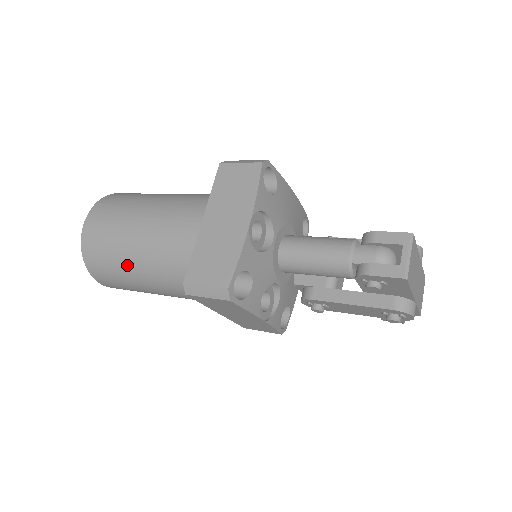
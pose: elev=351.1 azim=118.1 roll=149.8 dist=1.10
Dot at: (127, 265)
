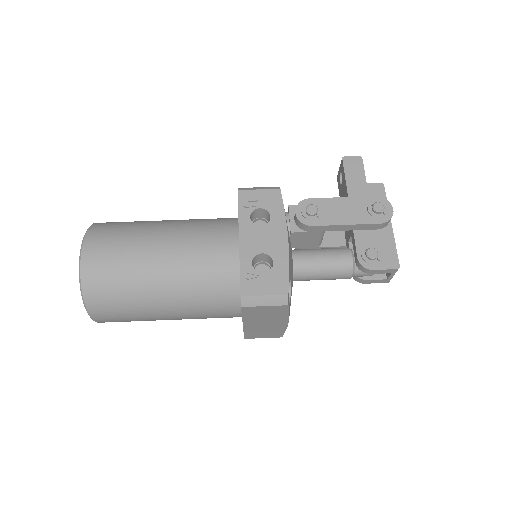
Dot at: occluded
